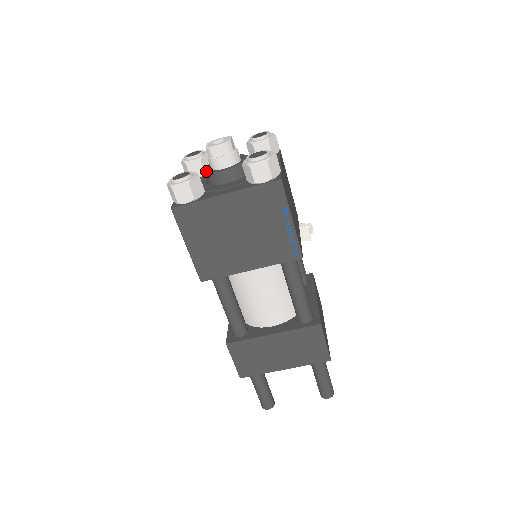
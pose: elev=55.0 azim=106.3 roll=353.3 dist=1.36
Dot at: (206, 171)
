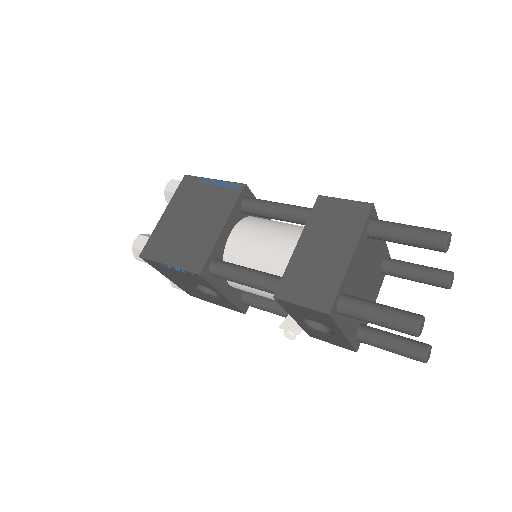
Dot at: occluded
